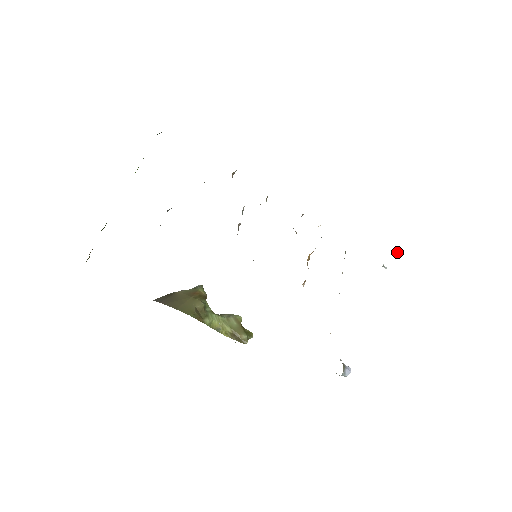
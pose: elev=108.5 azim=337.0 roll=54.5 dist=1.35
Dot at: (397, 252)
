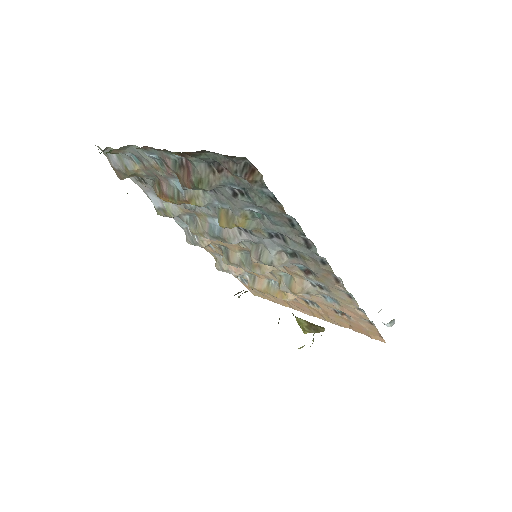
Dot at: occluded
